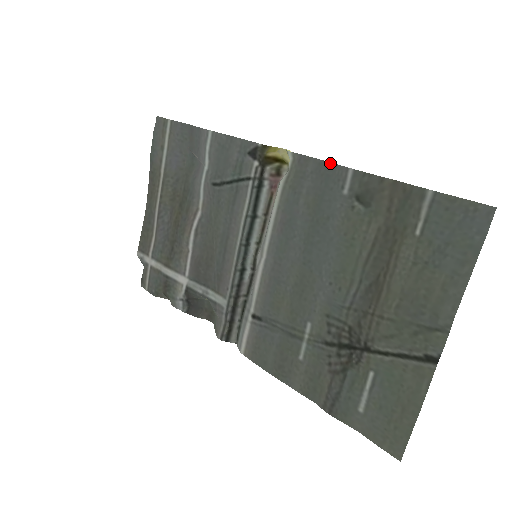
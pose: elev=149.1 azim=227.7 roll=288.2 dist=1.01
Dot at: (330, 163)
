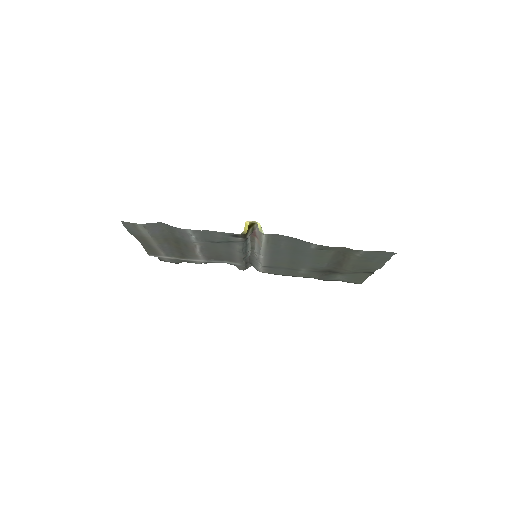
Dot at: (297, 239)
